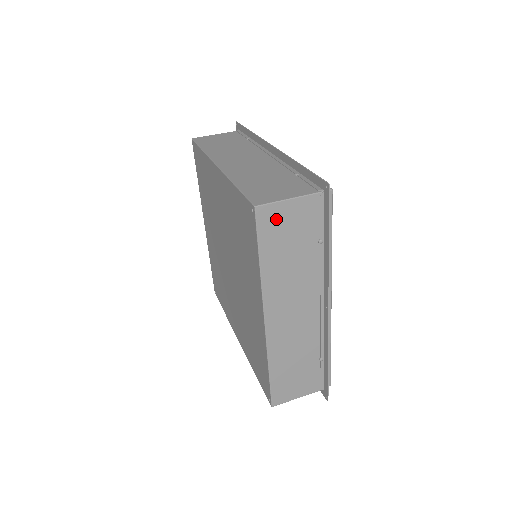
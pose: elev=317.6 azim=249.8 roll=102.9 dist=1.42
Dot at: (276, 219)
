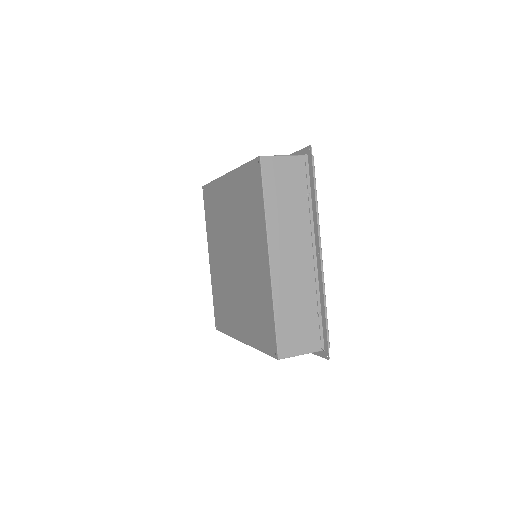
Dot at: (275, 169)
